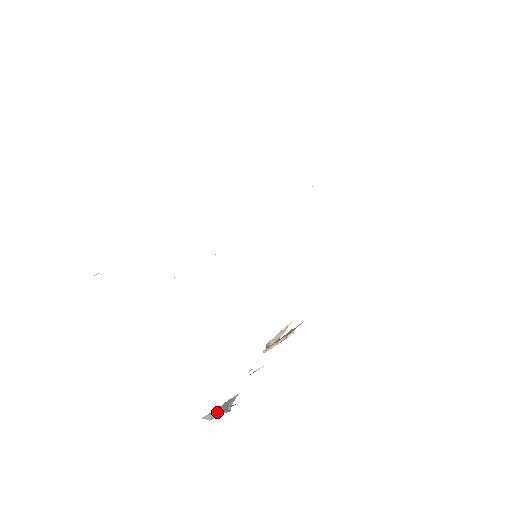
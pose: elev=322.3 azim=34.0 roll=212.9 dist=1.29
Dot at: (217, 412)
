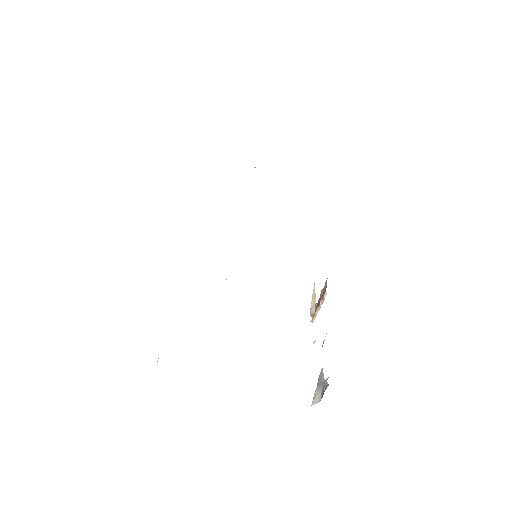
Dot at: (319, 393)
